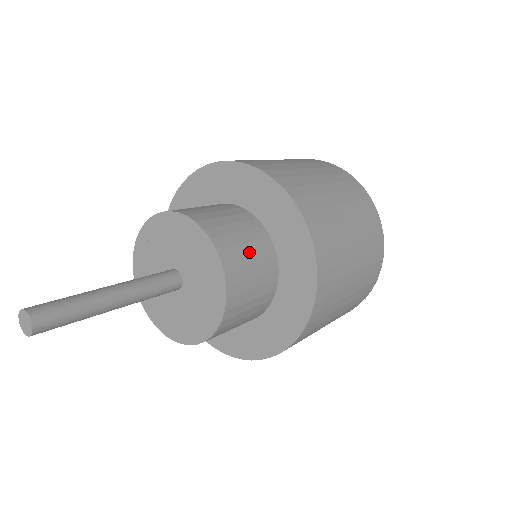
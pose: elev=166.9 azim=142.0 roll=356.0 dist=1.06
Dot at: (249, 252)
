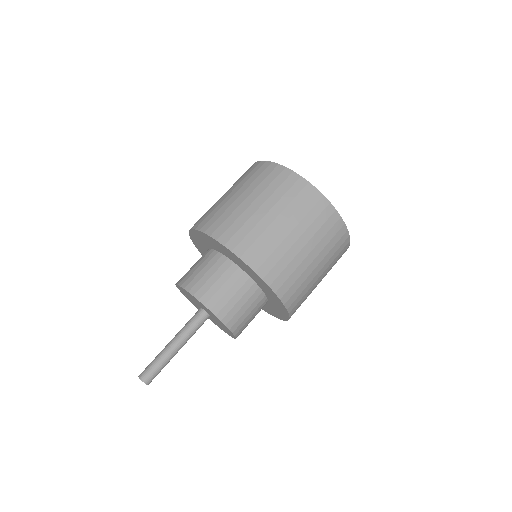
Dot at: (227, 290)
